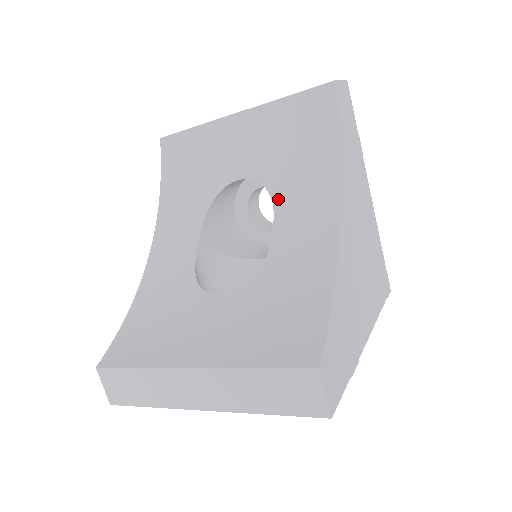
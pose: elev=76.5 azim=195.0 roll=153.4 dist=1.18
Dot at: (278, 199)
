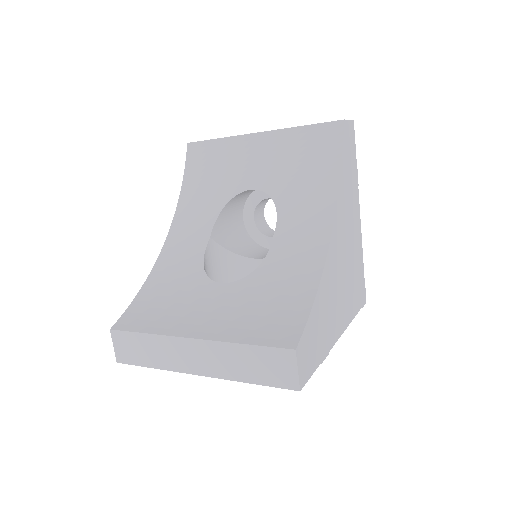
Dot at: (282, 211)
